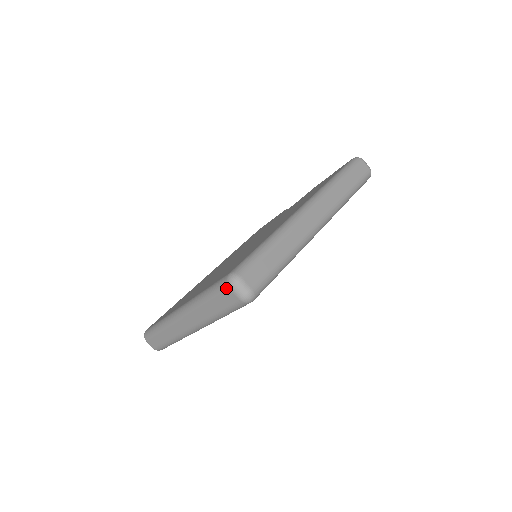
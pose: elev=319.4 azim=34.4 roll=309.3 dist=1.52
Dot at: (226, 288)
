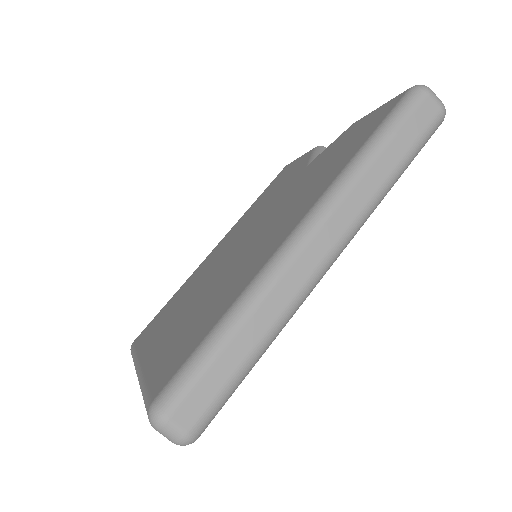
Dot at: (150, 423)
